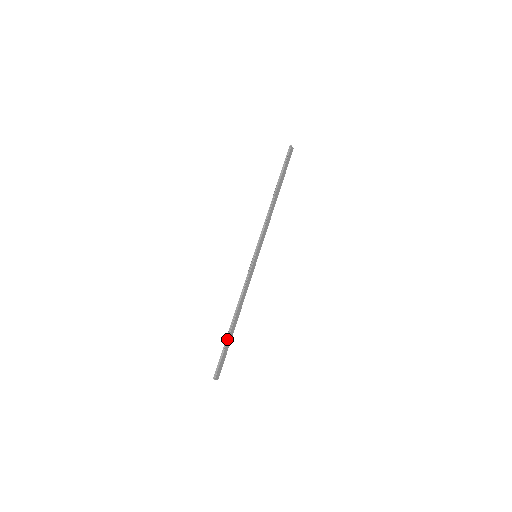
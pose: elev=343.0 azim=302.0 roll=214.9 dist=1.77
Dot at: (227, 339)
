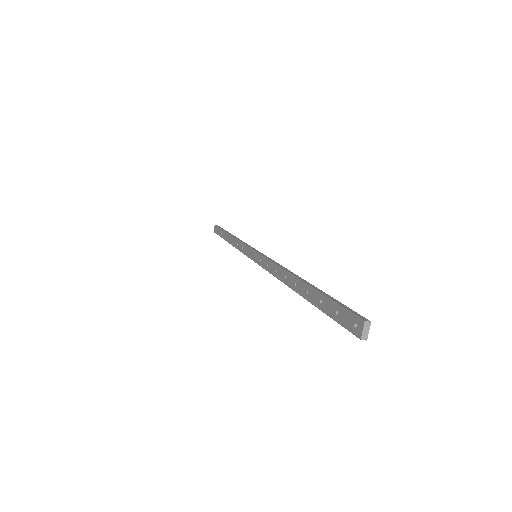
Dot at: occluded
